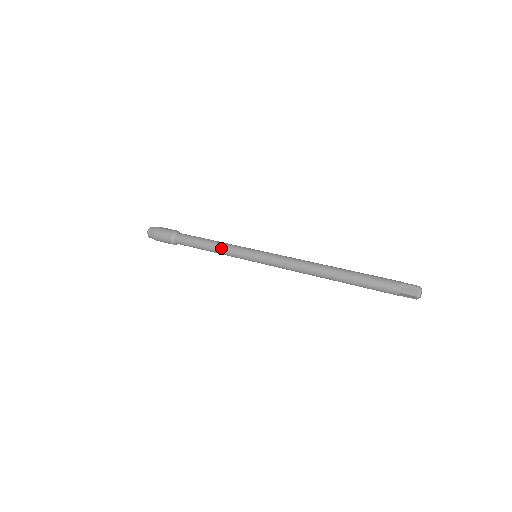
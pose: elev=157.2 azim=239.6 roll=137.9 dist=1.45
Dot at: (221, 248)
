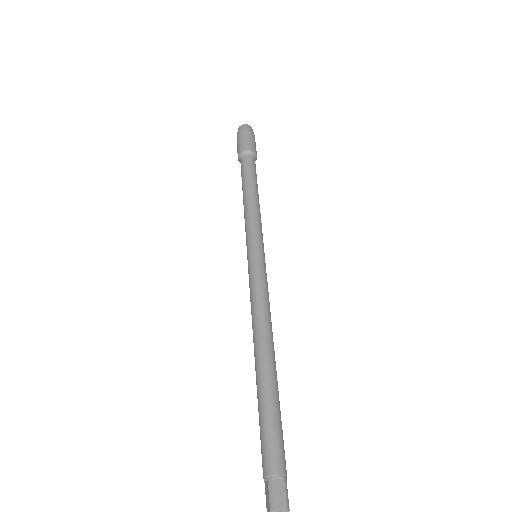
Dot at: (244, 216)
